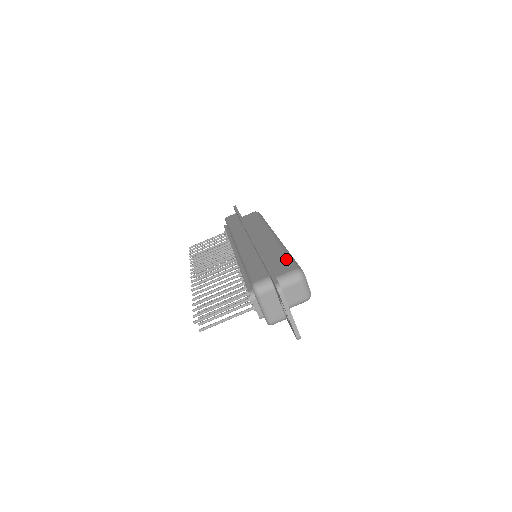
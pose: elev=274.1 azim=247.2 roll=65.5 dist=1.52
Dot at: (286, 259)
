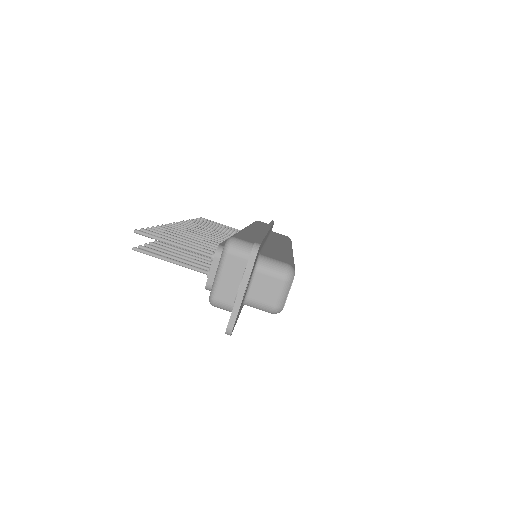
Dot at: (286, 257)
